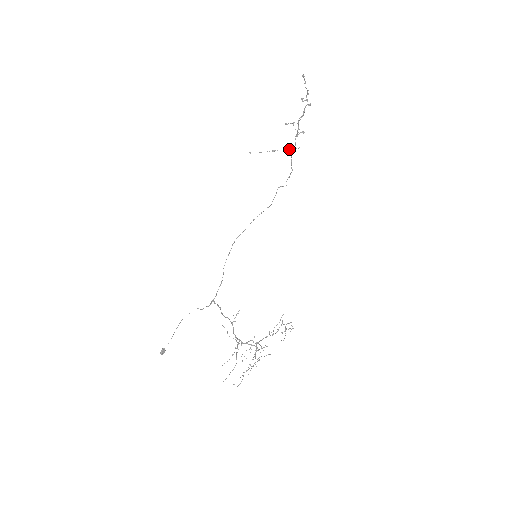
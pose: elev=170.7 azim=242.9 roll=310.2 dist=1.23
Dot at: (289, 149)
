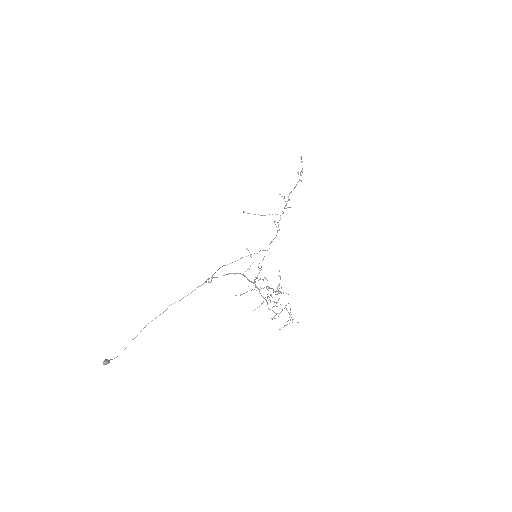
Dot at: occluded
